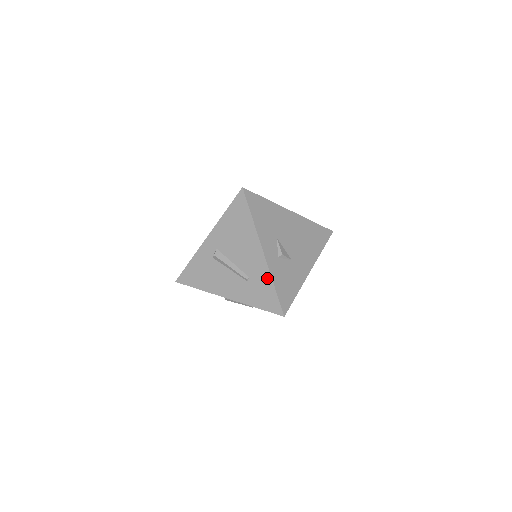
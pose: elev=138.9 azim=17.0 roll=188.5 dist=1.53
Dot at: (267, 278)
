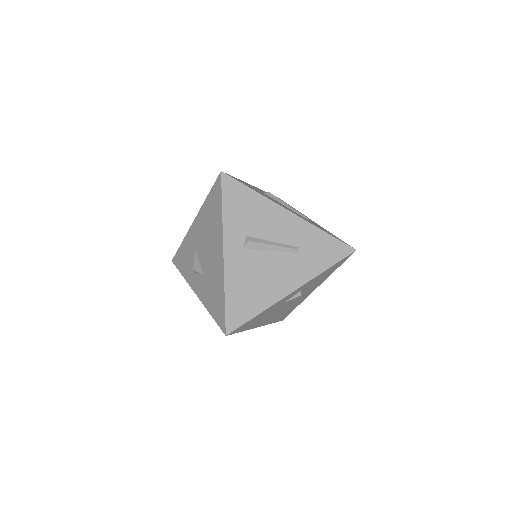
Dot at: (325, 229)
